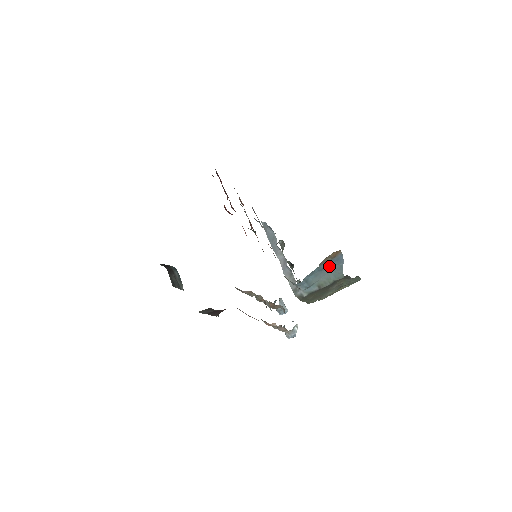
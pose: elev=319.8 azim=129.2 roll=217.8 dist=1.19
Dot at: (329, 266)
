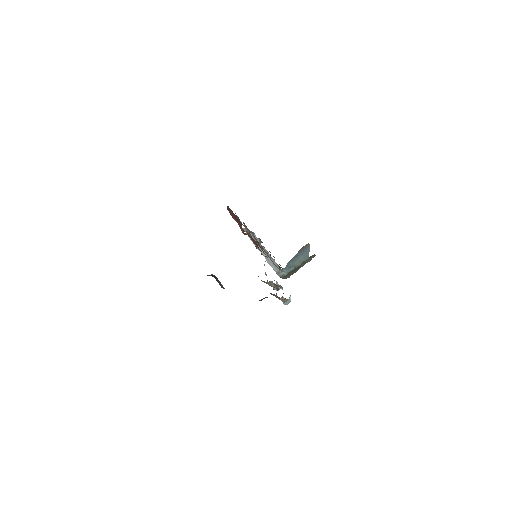
Dot at: (301, 253)
